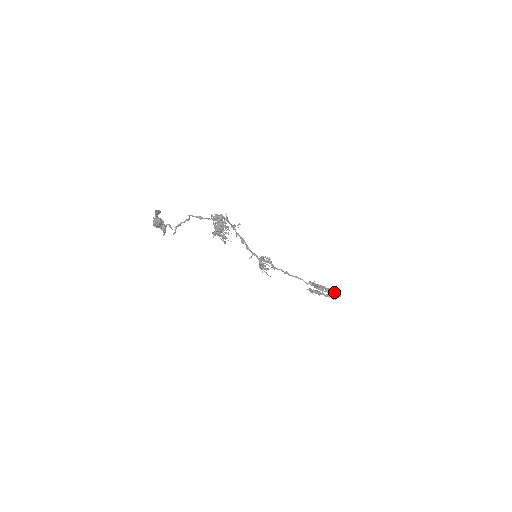
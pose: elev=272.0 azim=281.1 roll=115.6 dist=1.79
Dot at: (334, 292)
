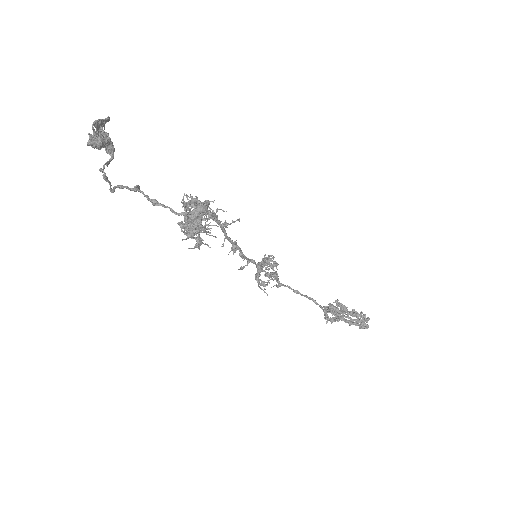
Dot at: occluded
